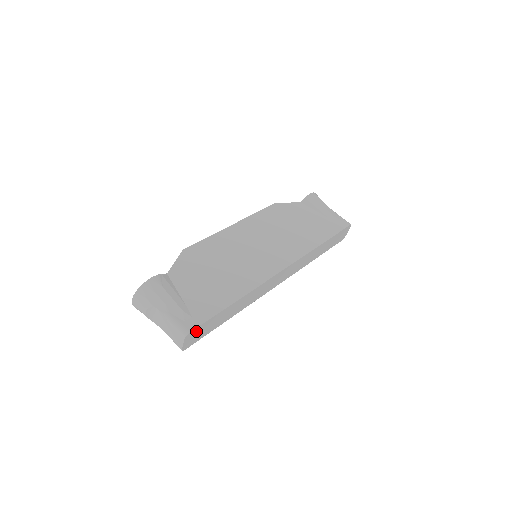
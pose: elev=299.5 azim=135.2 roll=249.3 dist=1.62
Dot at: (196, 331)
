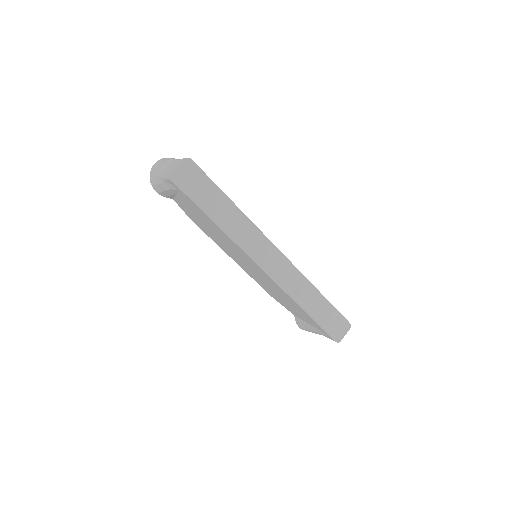
Dot at: (194, 171)
